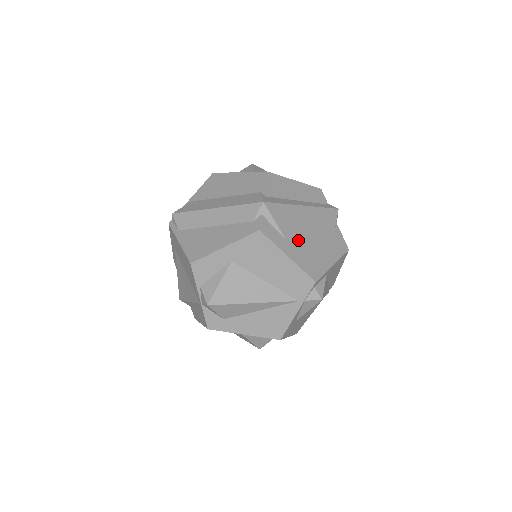
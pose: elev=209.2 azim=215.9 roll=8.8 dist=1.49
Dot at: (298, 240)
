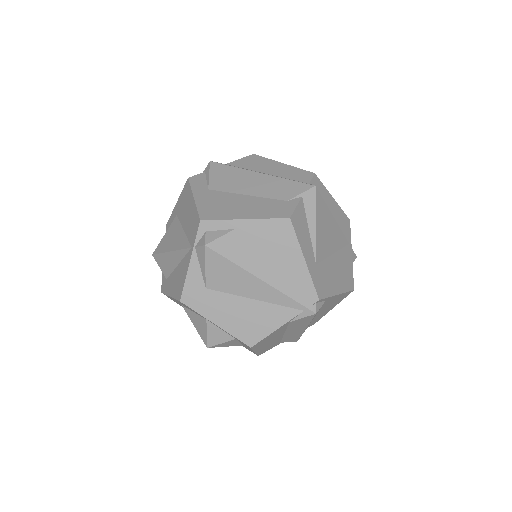
Dot at: (223, 193)
